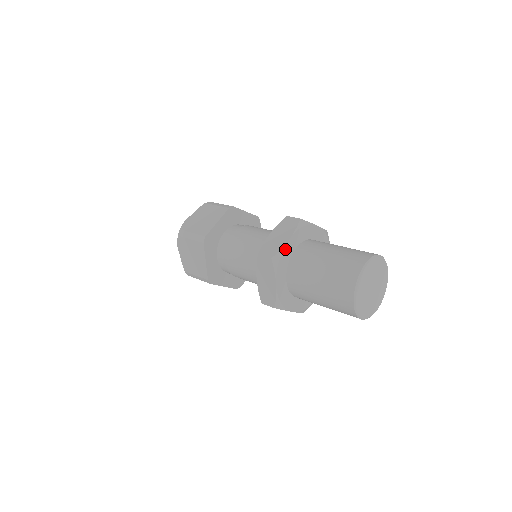
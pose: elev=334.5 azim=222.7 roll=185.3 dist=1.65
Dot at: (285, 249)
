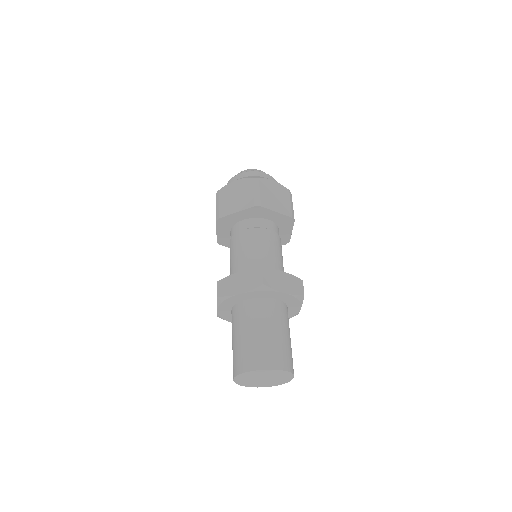
Dot at: (233, 297)
